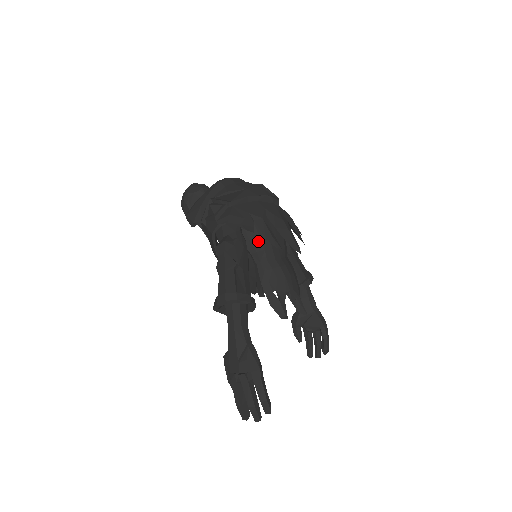
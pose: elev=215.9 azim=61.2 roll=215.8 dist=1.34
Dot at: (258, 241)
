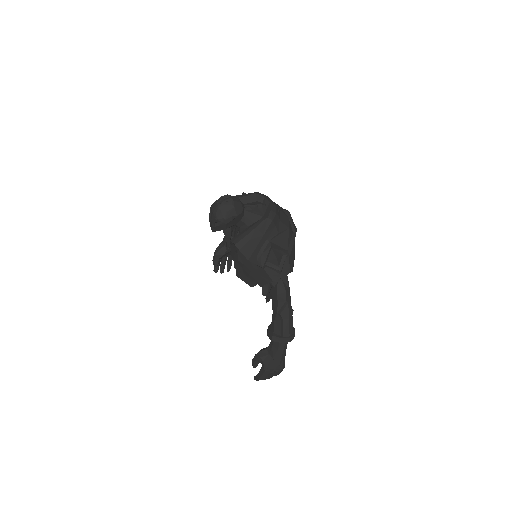
Dot at: occluded
